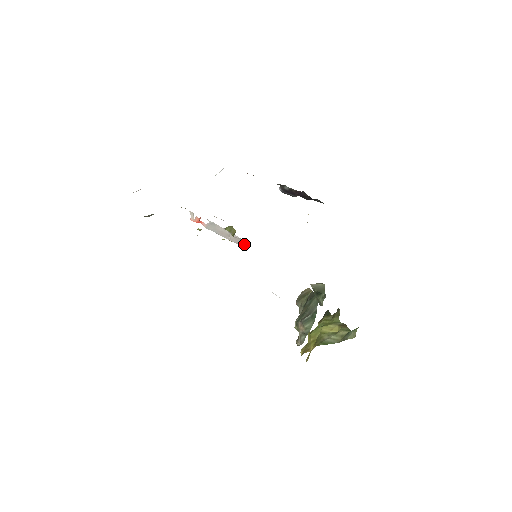
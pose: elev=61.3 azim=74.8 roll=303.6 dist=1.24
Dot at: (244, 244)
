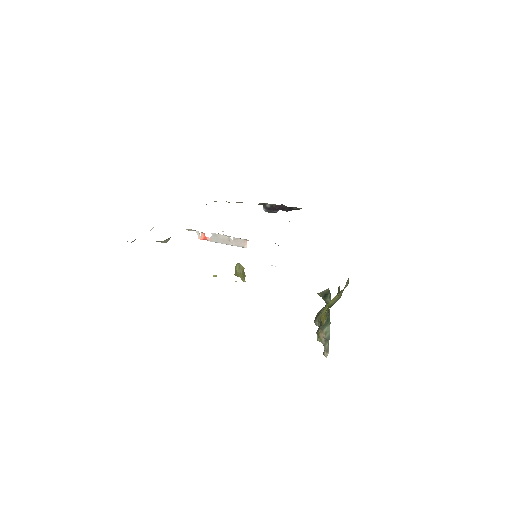
Dot at: (242, 244)
